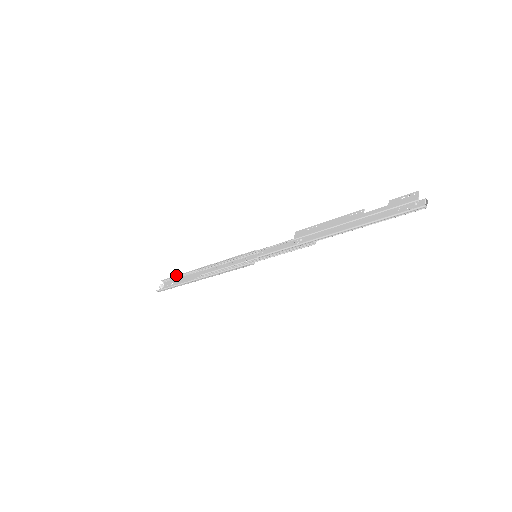
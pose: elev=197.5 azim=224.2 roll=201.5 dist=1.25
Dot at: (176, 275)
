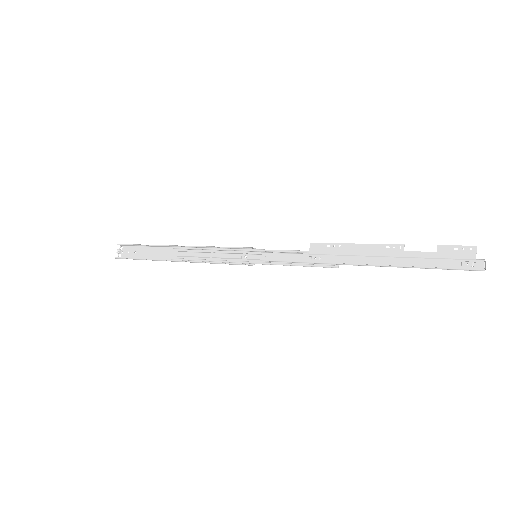
Dot at: (140, 244)
